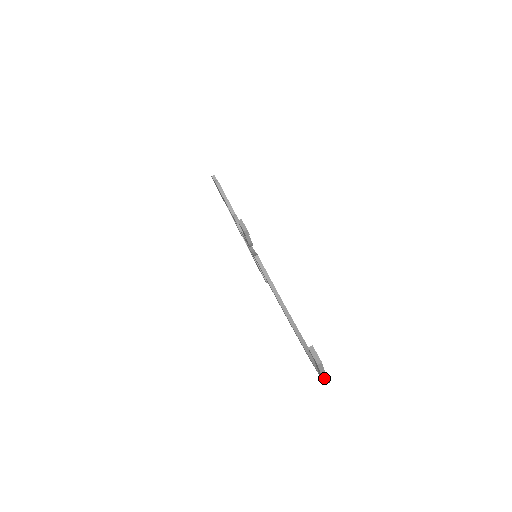
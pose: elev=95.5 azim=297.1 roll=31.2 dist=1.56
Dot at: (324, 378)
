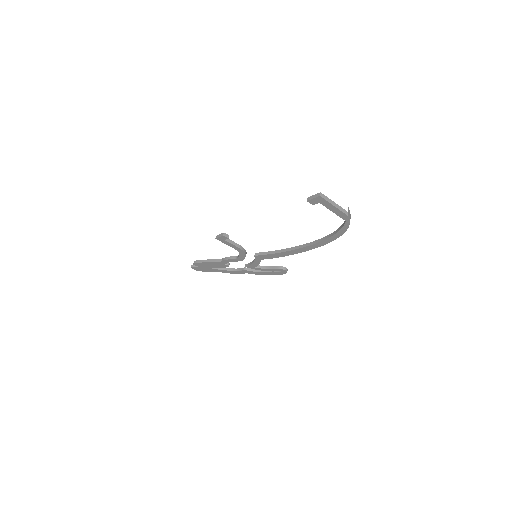
Dot at: (345, 213)
